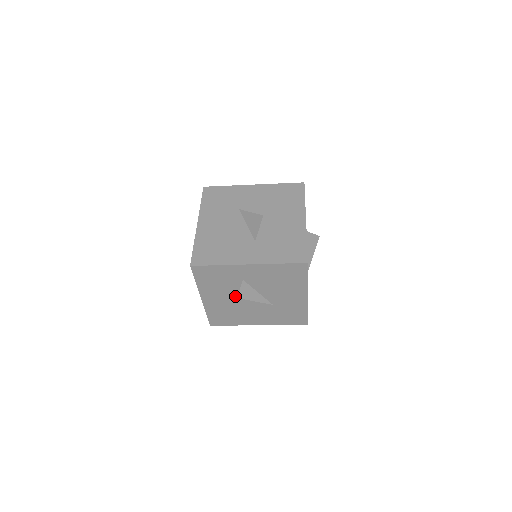
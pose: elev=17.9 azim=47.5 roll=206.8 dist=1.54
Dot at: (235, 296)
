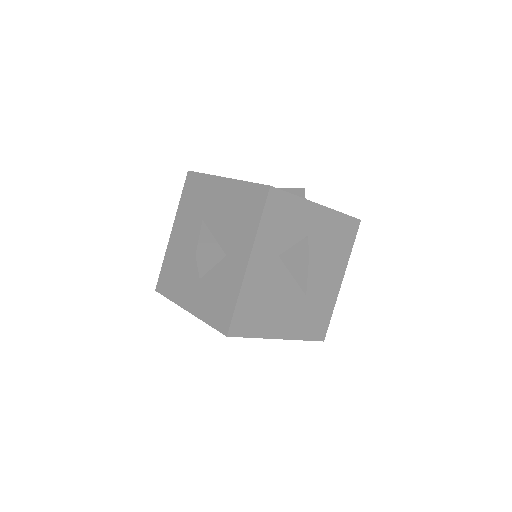
Dot at: occluded
